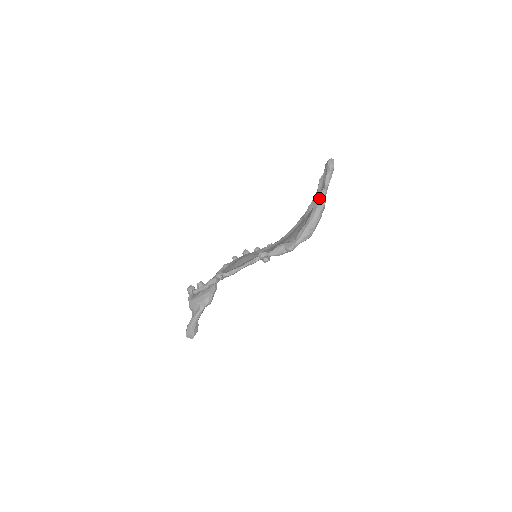
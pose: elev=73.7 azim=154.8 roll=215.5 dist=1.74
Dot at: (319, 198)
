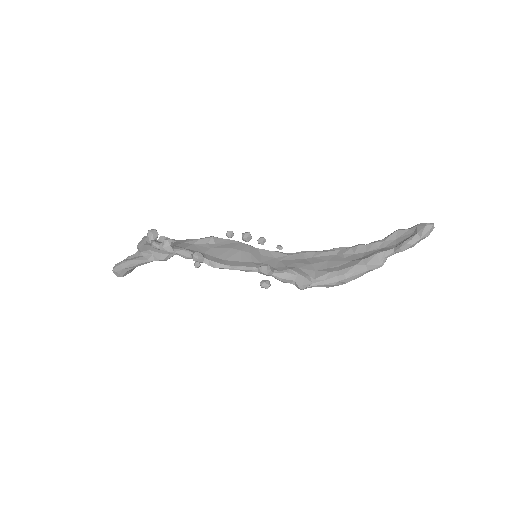
Dot at: (380, 256)
